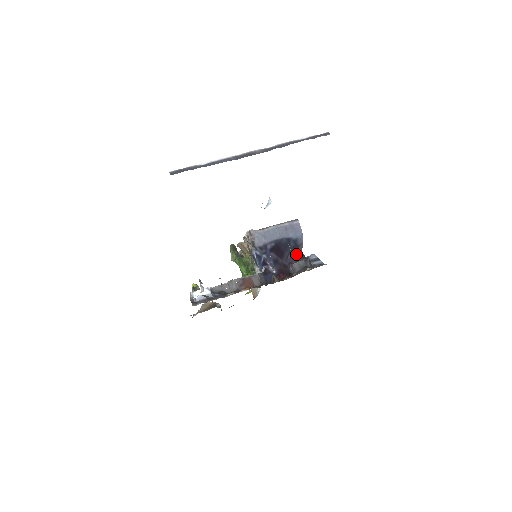
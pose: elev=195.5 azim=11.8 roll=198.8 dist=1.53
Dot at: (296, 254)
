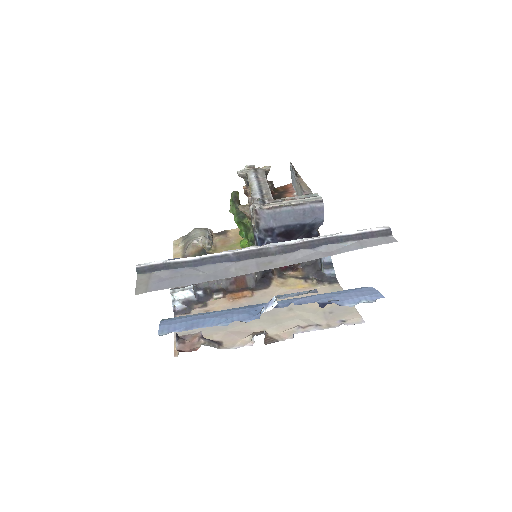
Dot at: (309, 235)
